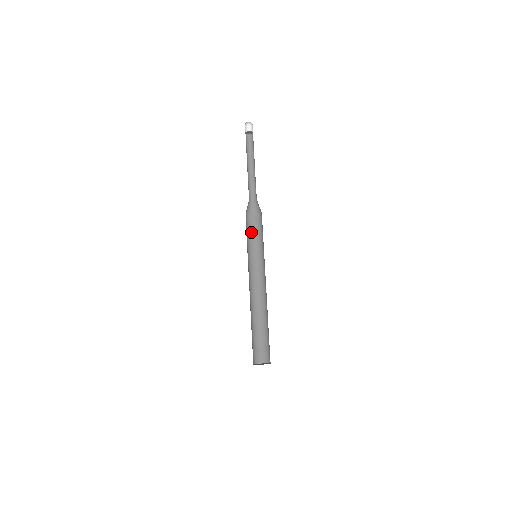
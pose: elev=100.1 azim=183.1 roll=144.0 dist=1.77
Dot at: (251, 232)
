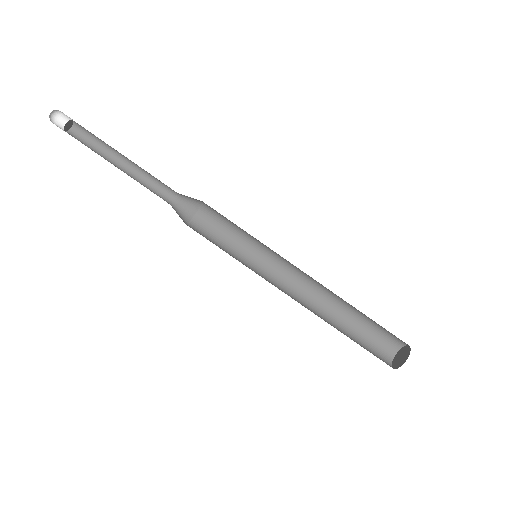
Dot at: (215, 237)
